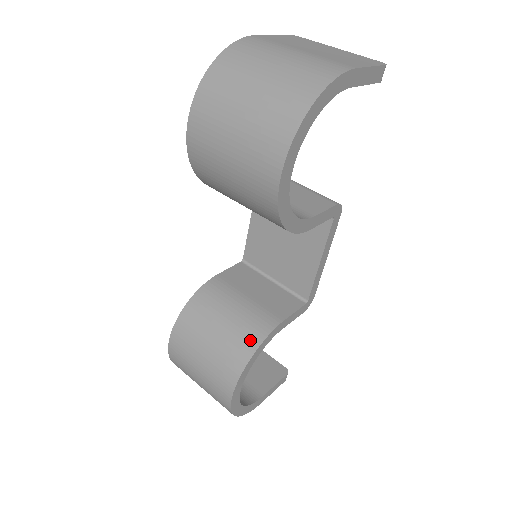
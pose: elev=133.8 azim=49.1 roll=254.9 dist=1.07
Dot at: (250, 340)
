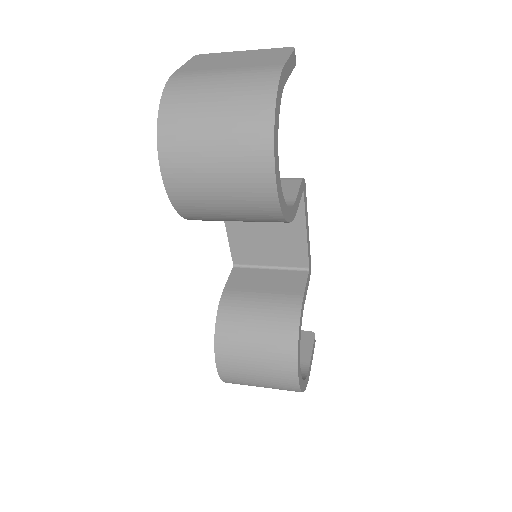
Dot at: (289, 326)
